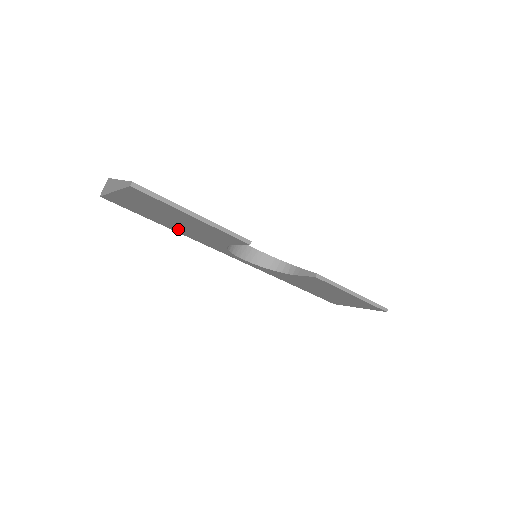
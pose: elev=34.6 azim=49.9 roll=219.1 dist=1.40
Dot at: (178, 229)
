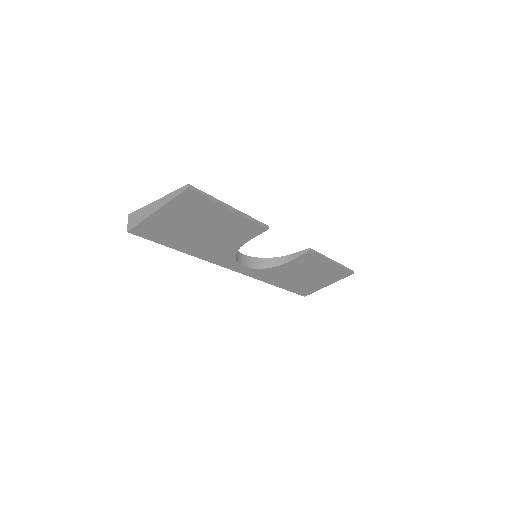
Dot at: (195, 247)
